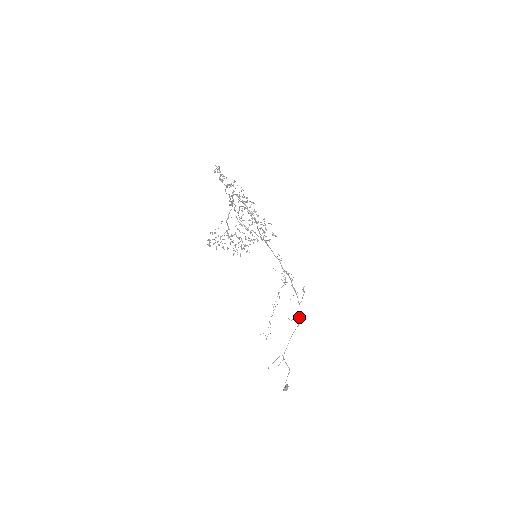
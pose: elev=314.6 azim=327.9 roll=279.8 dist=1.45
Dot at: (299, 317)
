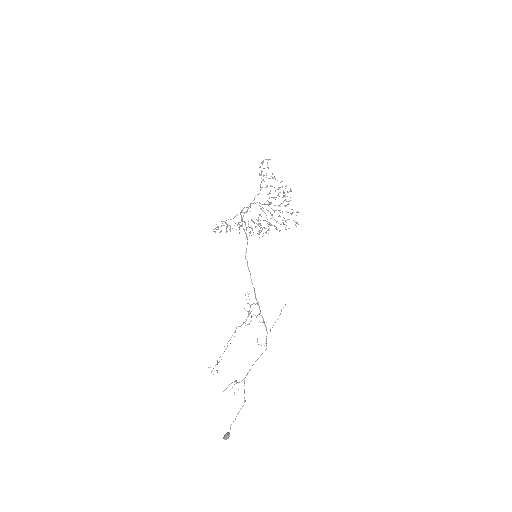
Dot at: (266, 344)
